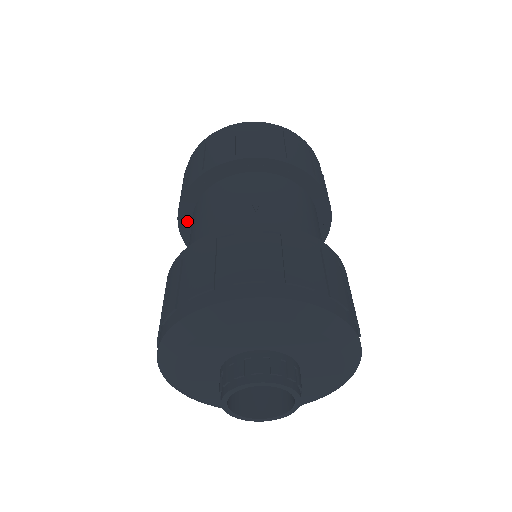
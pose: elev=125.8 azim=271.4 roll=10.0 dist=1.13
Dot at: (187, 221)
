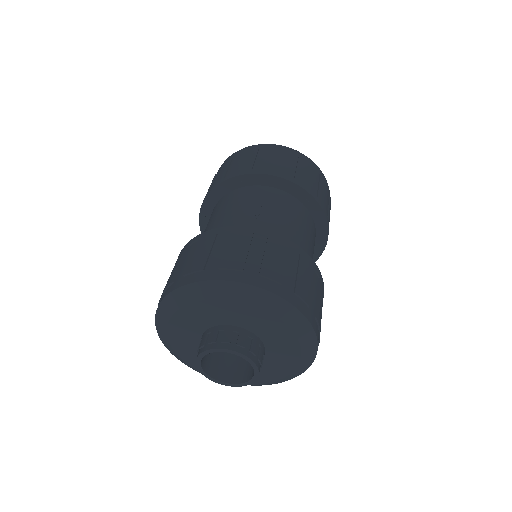
Dot at: (207, 219)
